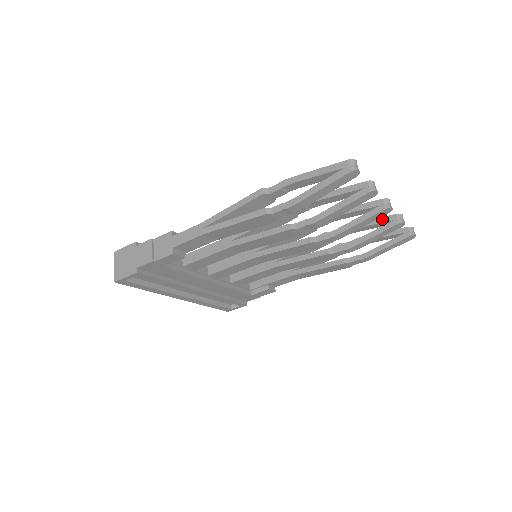
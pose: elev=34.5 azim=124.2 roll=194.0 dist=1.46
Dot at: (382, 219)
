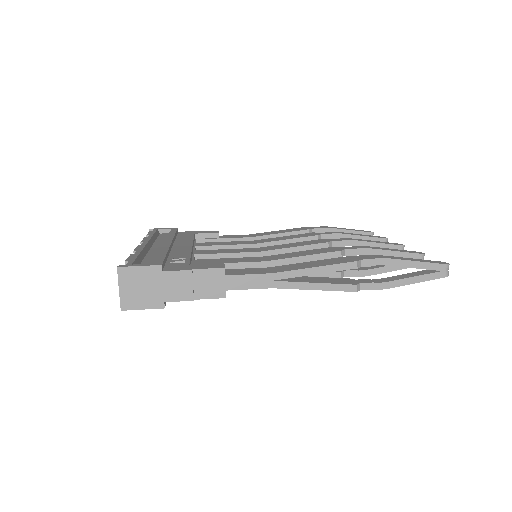
Dot at: (373, 239)
